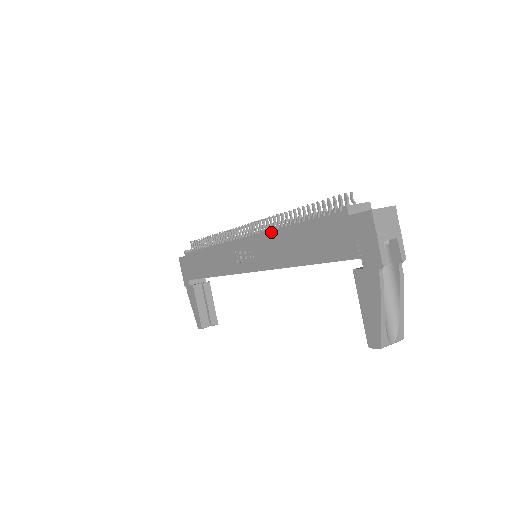
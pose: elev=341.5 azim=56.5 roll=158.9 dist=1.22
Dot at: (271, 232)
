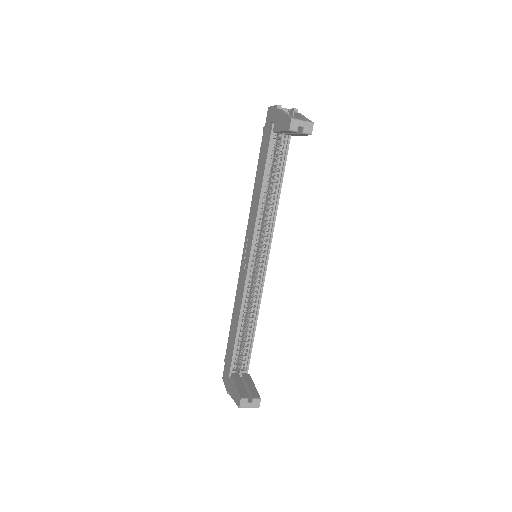
Dot at: (250, 209)
